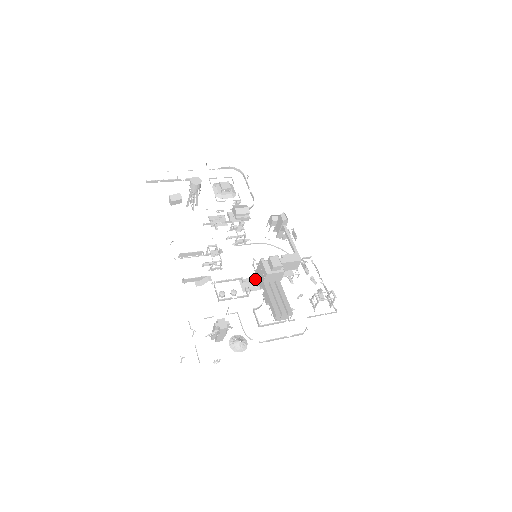
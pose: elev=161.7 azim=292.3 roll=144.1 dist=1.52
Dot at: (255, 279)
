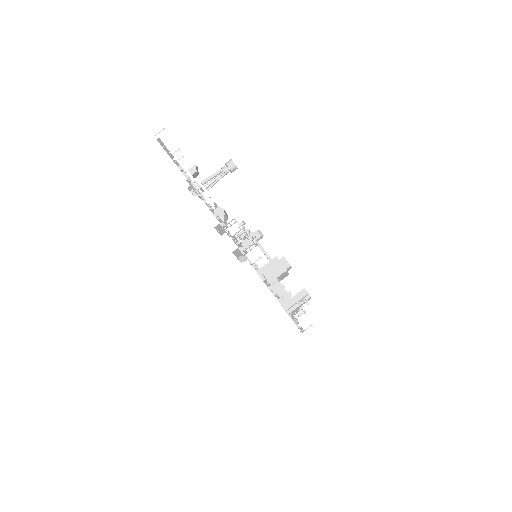
Dot at: occluded
